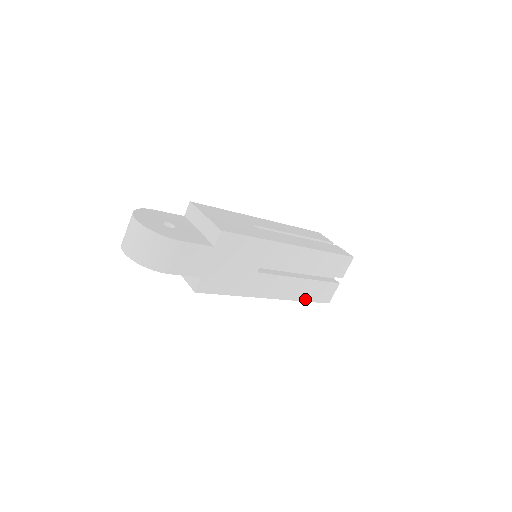
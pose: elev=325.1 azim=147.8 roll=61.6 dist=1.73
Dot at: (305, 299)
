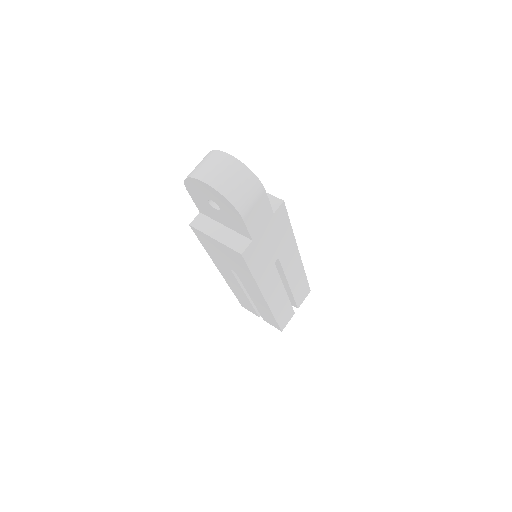
Dot at: (276, 316)
